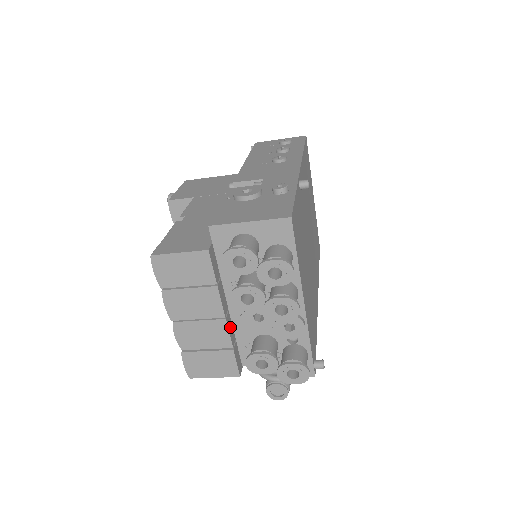
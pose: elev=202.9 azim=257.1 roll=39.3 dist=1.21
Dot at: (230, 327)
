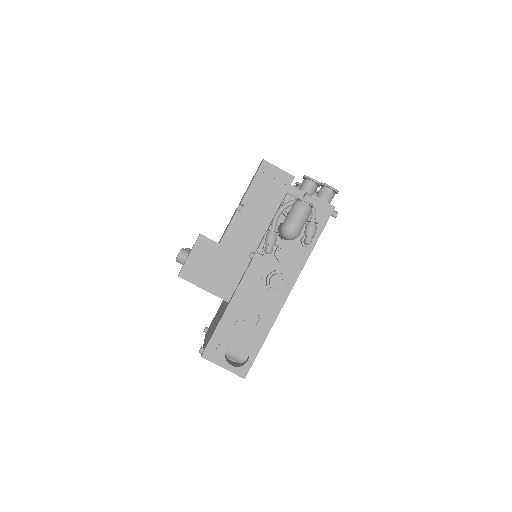
Dot at: occluded
